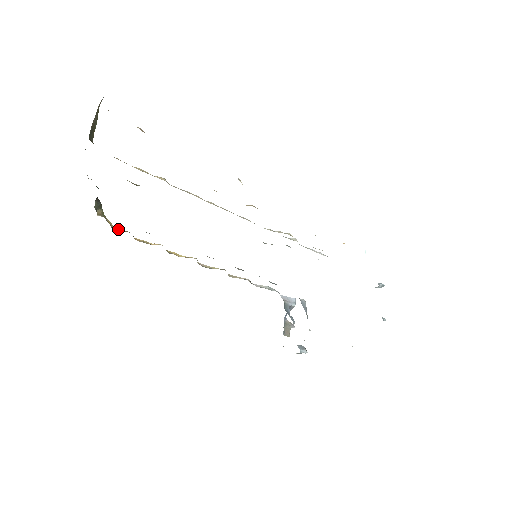
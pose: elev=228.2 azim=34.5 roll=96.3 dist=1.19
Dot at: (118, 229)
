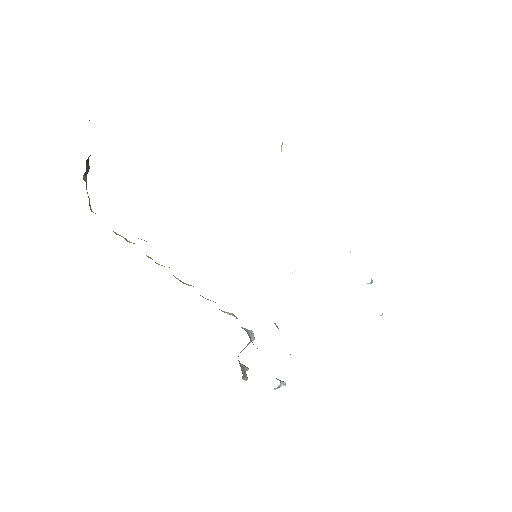
Dot at: (95, 213)
